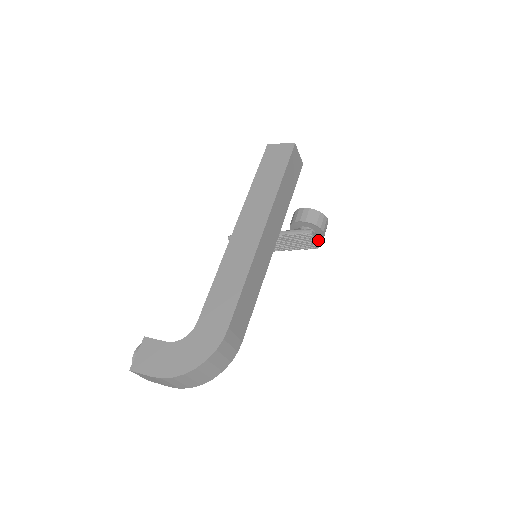
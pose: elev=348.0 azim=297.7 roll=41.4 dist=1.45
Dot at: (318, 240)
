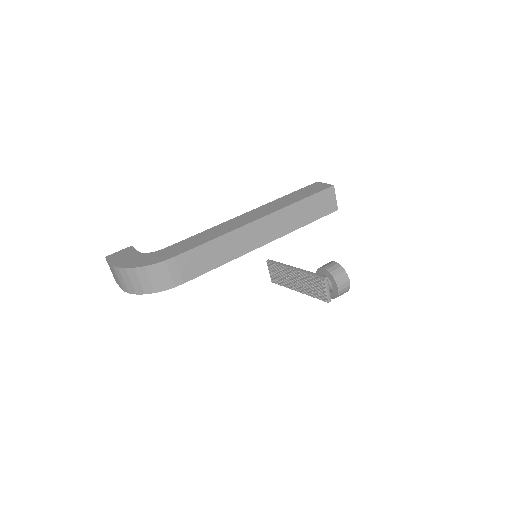
Dot at: (334, 298)
